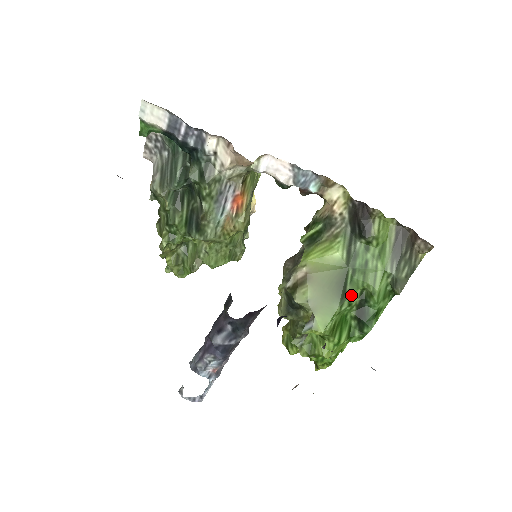
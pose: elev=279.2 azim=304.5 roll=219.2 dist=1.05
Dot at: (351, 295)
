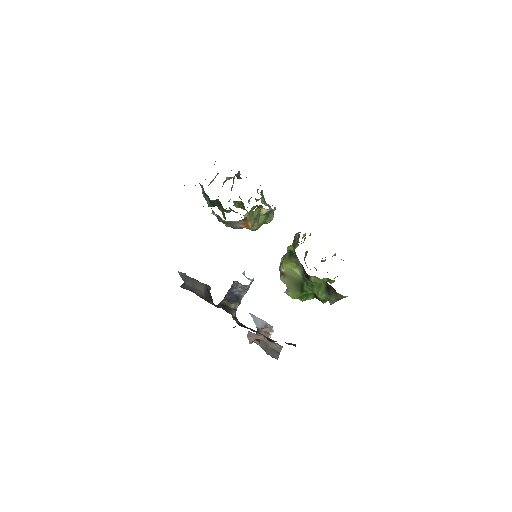
Dot at: (307, 292)
